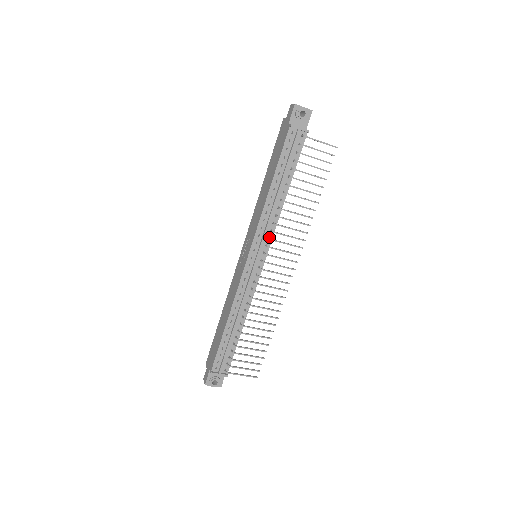
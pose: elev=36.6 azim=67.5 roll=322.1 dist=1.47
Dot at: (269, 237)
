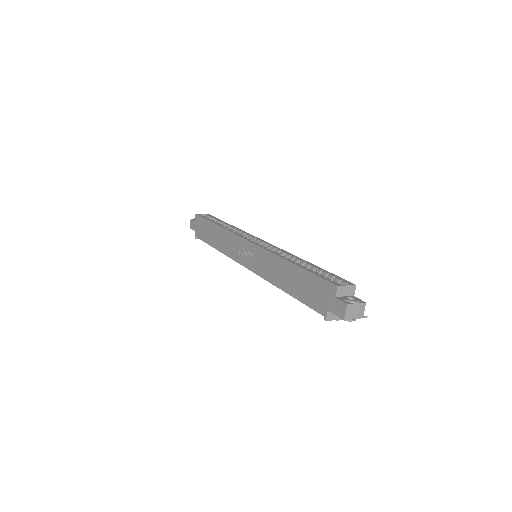
Dot at: occluded
